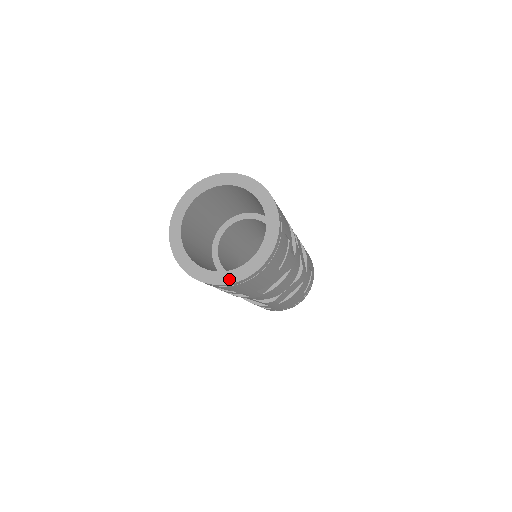
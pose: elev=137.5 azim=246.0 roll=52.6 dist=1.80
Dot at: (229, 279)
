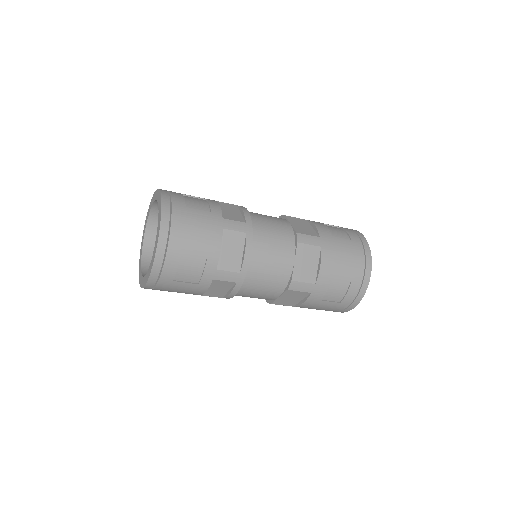
Dot at: (141, 284)
